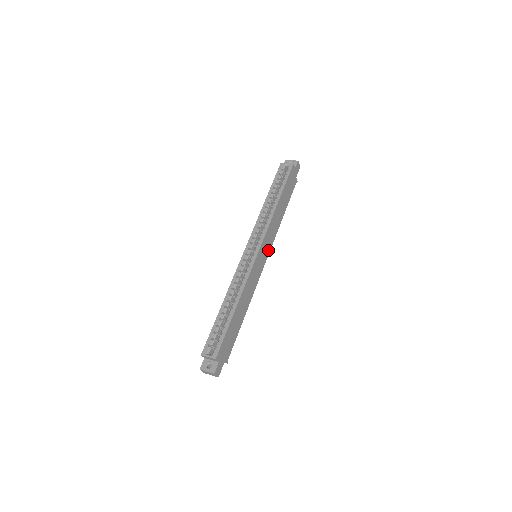
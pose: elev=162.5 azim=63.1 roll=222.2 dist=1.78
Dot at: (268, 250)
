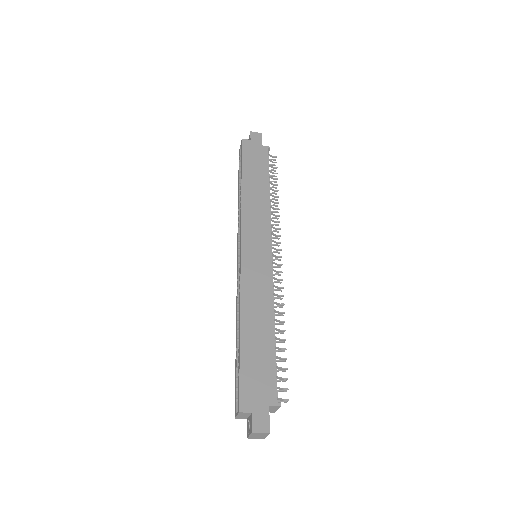
Dot at: (266, 238)
